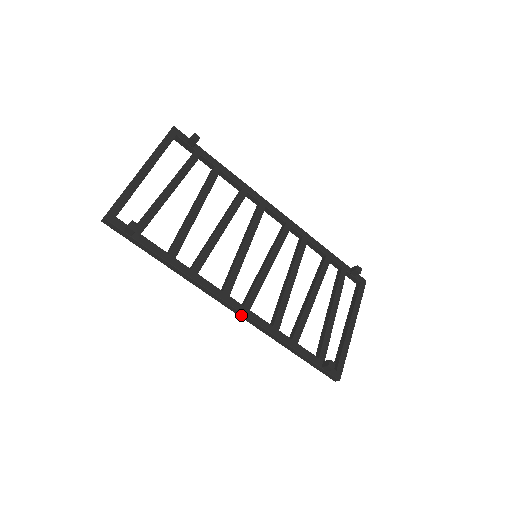
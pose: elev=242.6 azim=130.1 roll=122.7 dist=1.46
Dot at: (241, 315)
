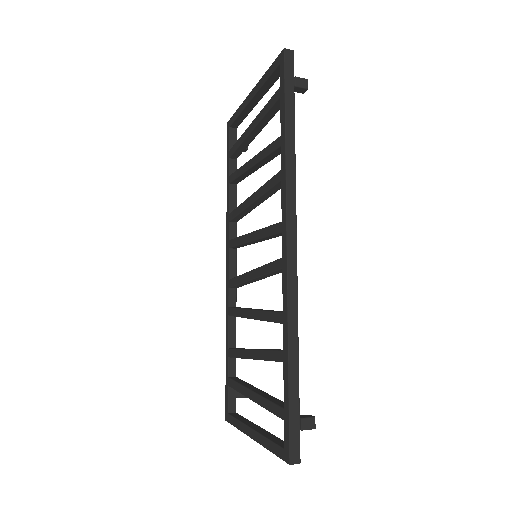
Dot at: (292, 260)
